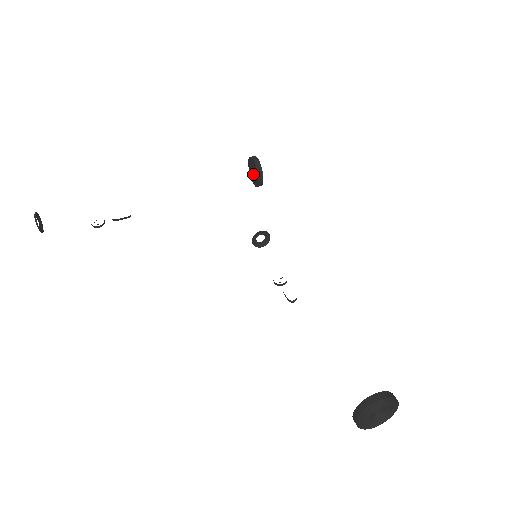
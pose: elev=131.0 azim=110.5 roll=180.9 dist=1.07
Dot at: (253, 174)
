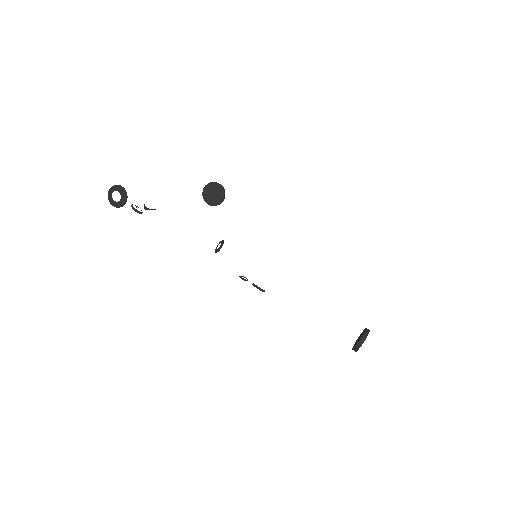
Dot at: (212, 195)
